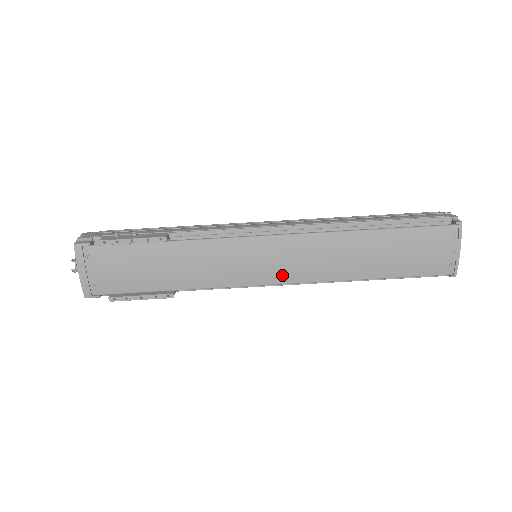
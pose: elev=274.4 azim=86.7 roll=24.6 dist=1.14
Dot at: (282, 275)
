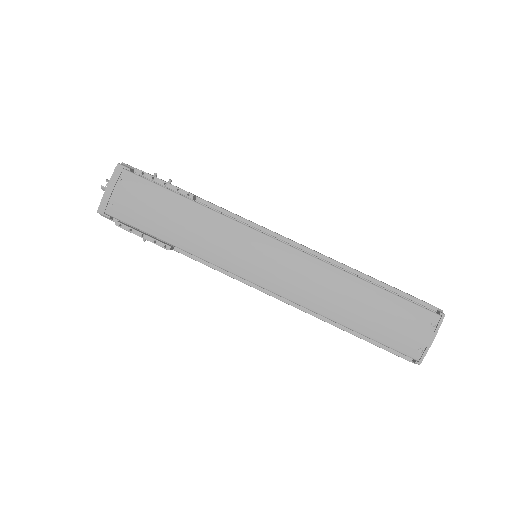
Dot at: (270, 280)
